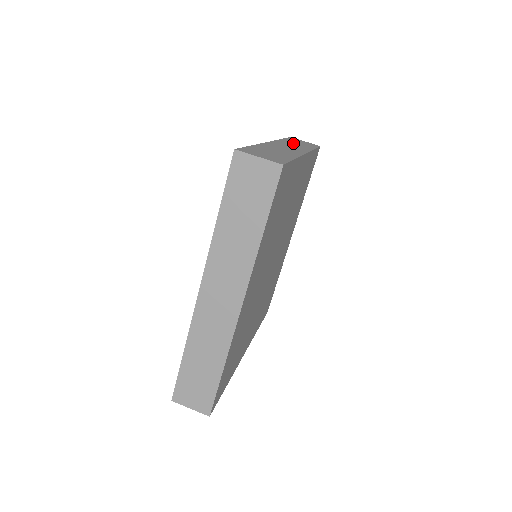
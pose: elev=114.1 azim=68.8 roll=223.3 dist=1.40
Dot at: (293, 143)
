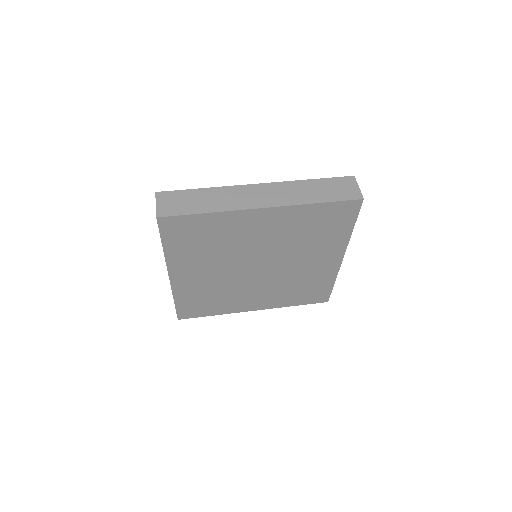
Dot at: (303, 189)
